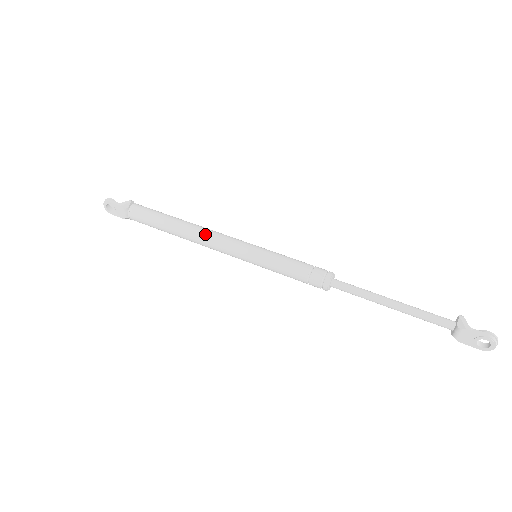
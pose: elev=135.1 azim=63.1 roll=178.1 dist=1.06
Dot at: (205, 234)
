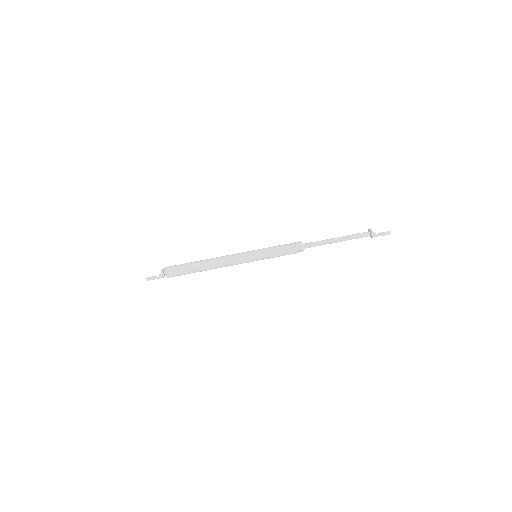
Dot at: (222, 264)
